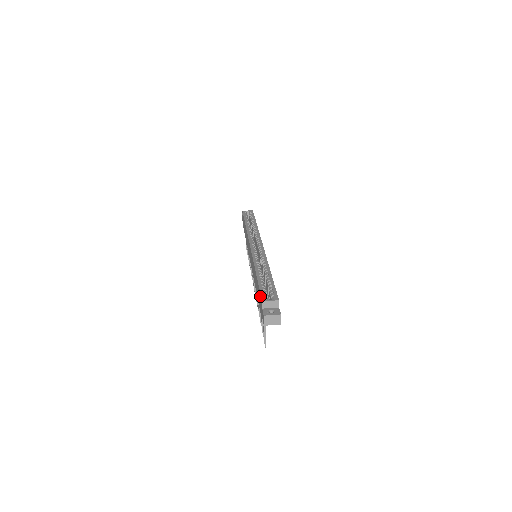
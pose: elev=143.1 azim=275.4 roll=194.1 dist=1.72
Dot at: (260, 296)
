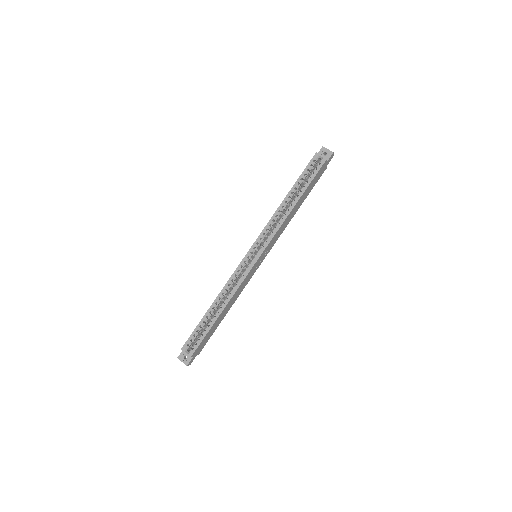
Dot at: (188, 339)
